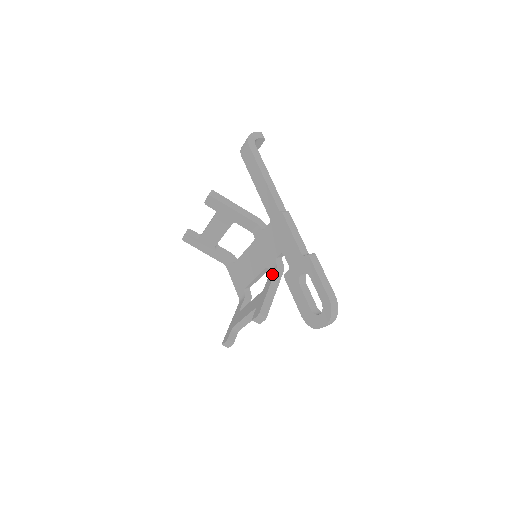
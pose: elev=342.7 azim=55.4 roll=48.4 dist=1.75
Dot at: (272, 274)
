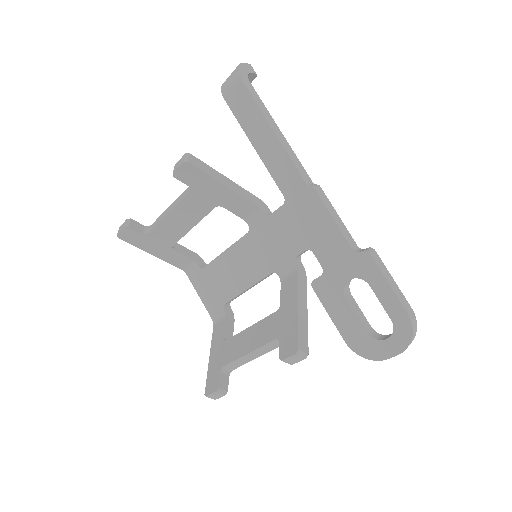
Dot at: (291, 282)
